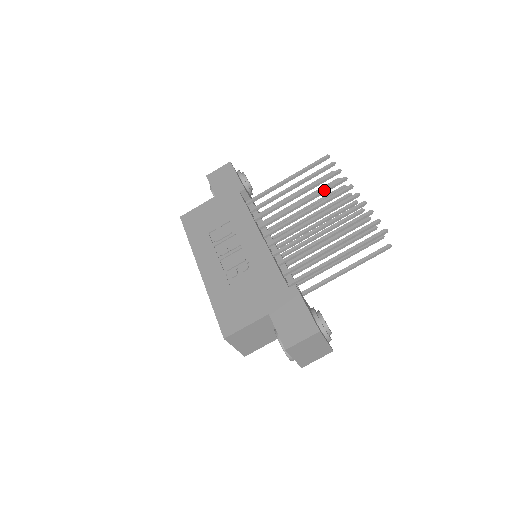
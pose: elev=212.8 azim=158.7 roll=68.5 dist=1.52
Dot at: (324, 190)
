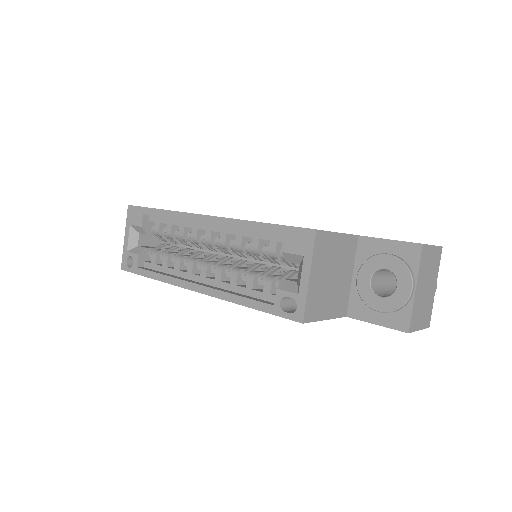
Dot at: occluded
